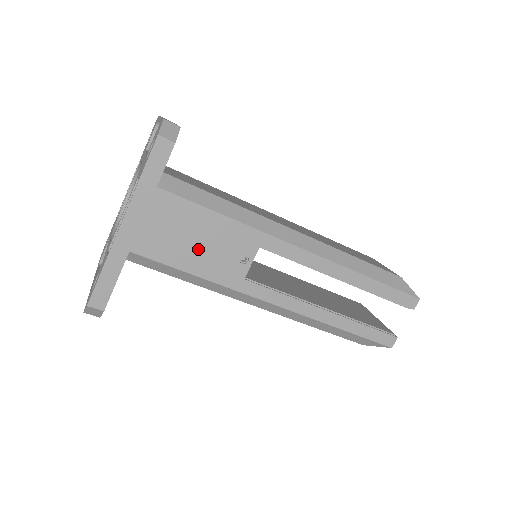
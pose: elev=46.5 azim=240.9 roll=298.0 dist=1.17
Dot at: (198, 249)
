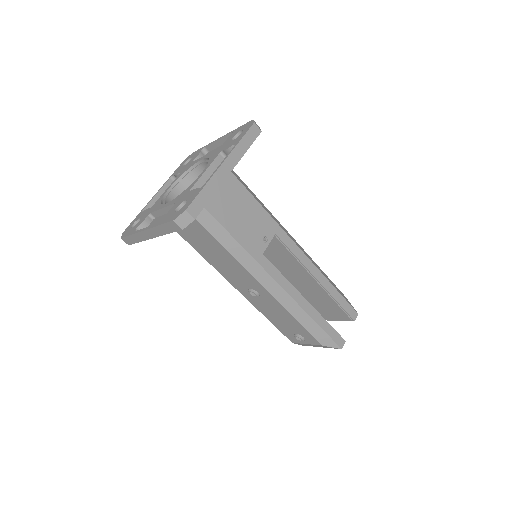
Dot at: (240, 219)
